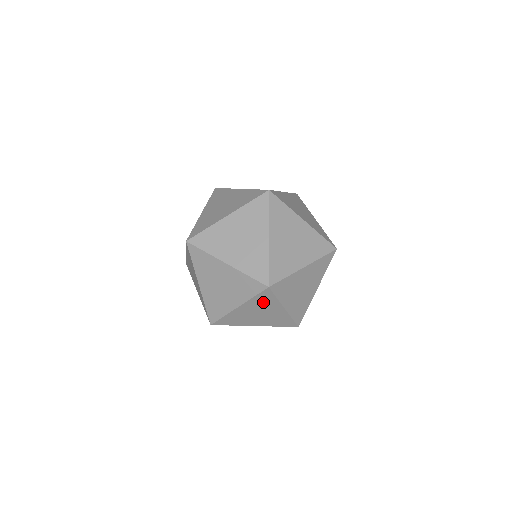
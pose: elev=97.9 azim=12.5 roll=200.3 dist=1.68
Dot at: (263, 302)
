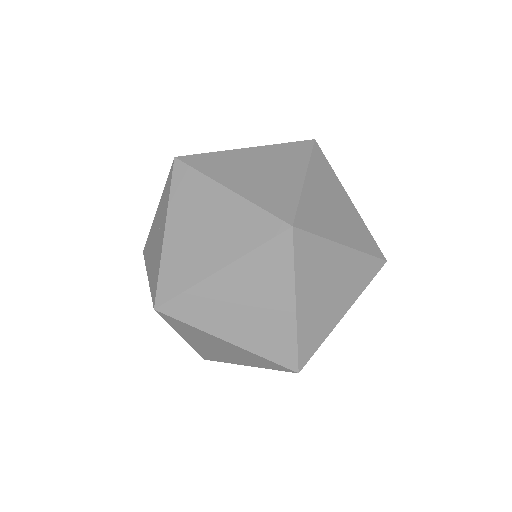
Dot at: (190, 331)
